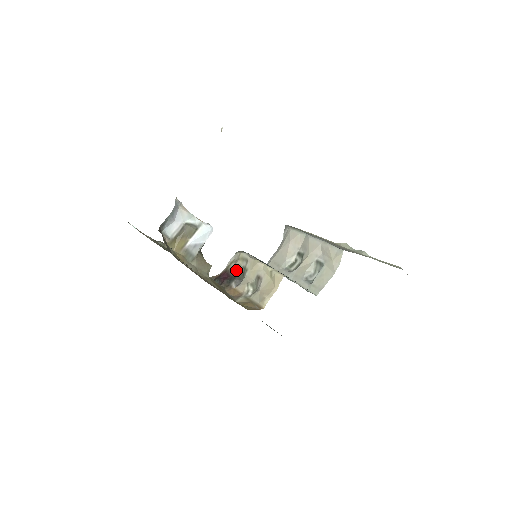
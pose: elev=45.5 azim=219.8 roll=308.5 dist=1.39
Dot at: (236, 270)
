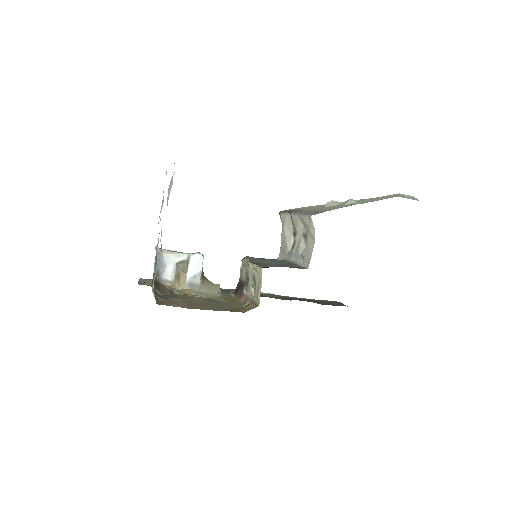
Dot at: (243, 277)
